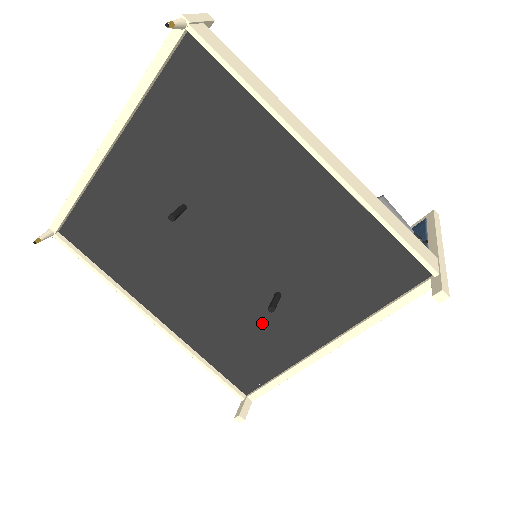
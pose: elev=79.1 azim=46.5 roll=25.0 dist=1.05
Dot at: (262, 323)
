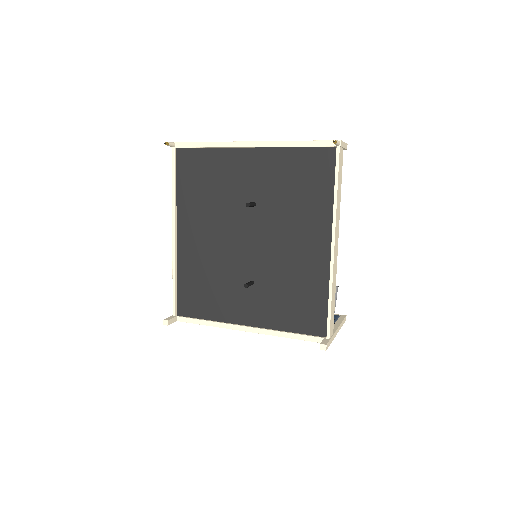
Dot at: (228, 288)
